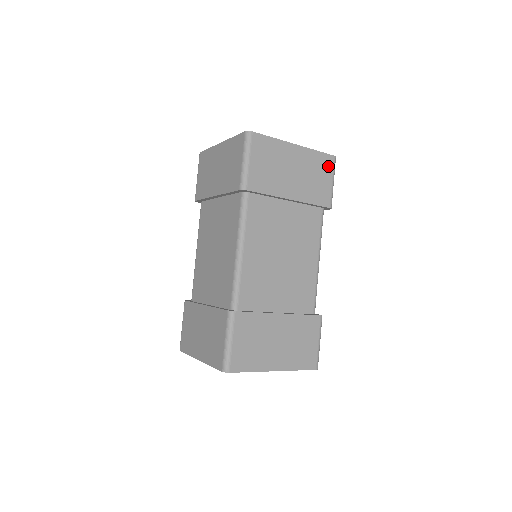
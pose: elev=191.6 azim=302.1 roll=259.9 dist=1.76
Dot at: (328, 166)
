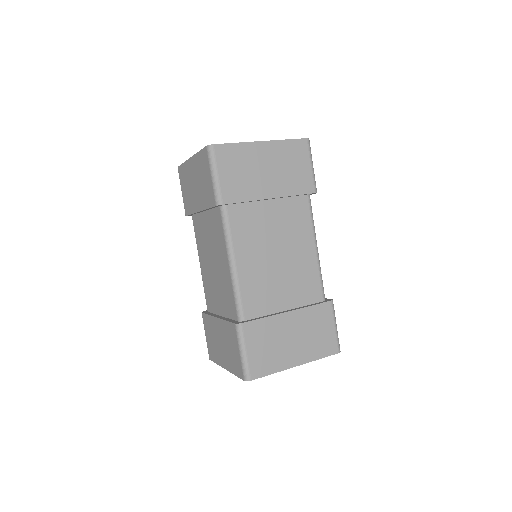
Dot at: (302, 151)
